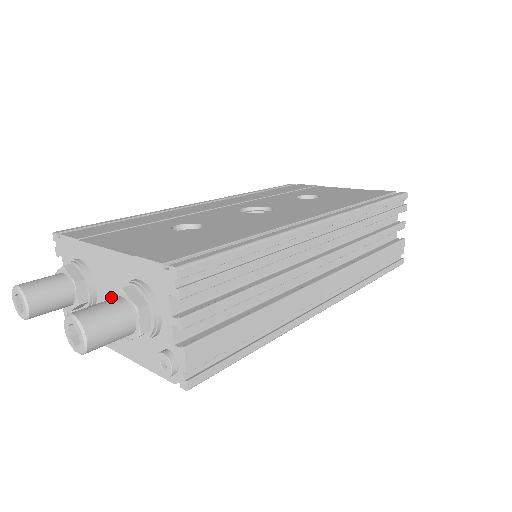
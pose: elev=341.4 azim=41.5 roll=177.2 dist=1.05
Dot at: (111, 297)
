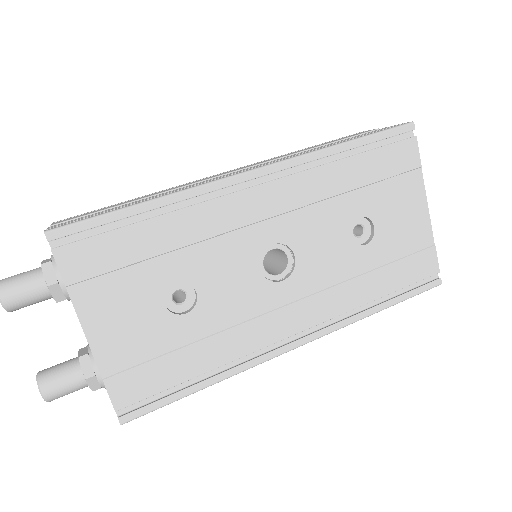
Dot at: (79, 360)
